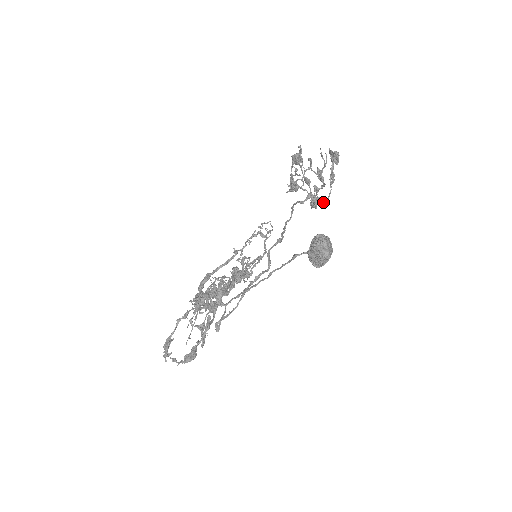
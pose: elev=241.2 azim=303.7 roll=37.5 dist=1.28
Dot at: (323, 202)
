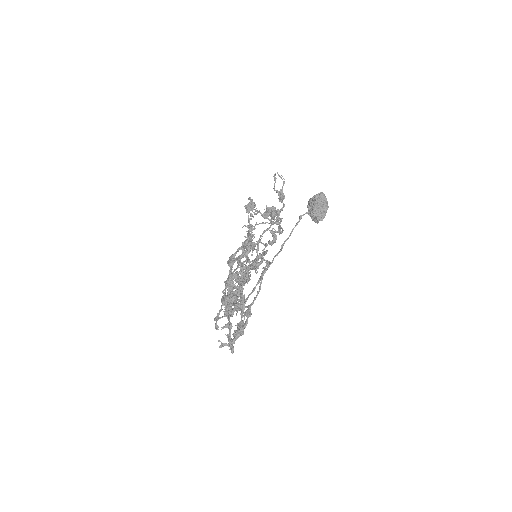
Dot at: (281, 232)
